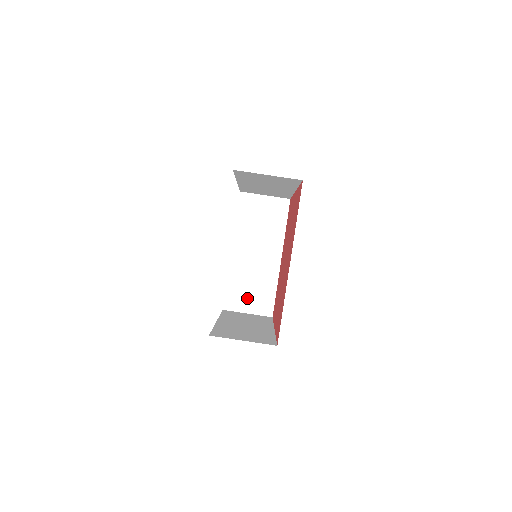
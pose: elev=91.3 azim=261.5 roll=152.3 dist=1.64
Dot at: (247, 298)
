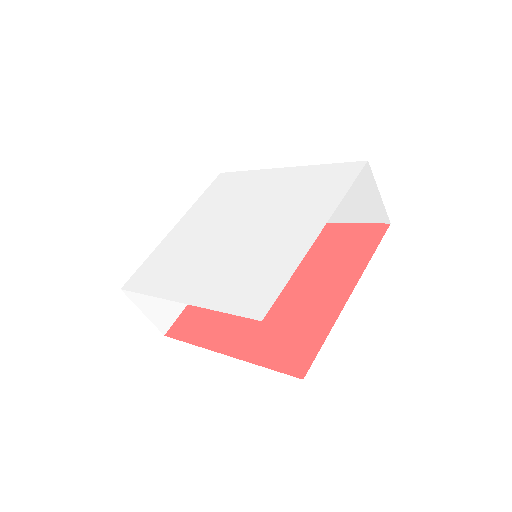
Dot at: occluded
